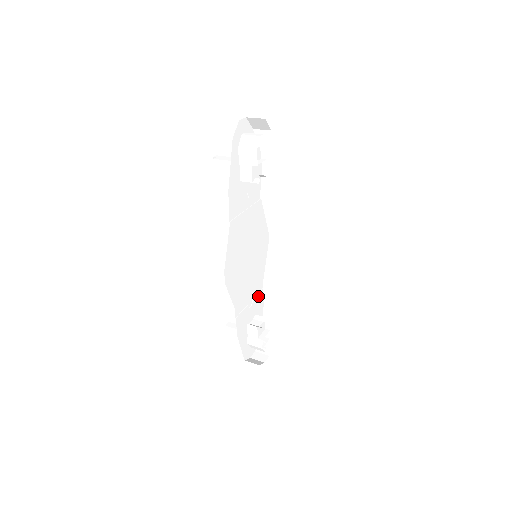
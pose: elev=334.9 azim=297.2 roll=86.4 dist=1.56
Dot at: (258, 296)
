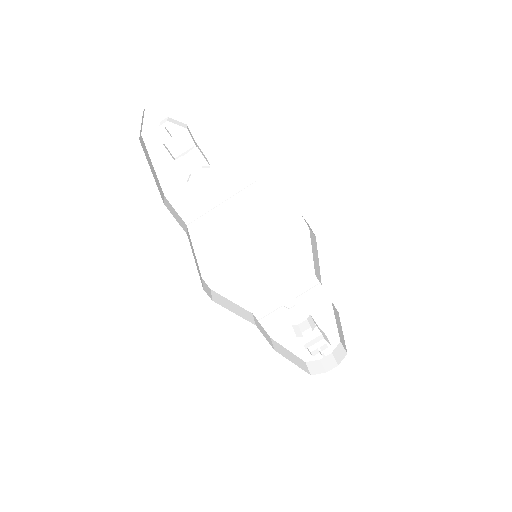
Dot at: (310, 293)
